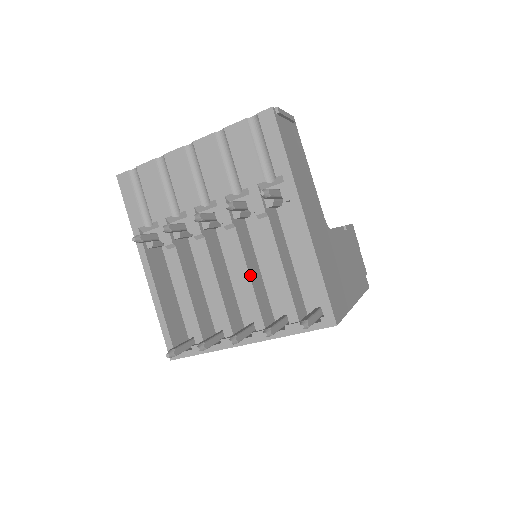
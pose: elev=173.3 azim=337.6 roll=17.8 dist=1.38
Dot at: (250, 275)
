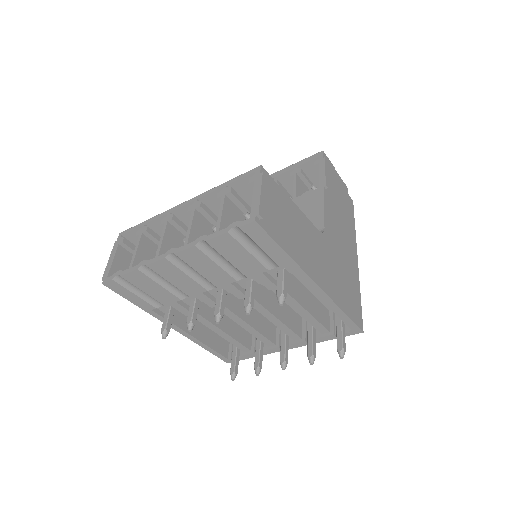
Dot at: (276, 316)
